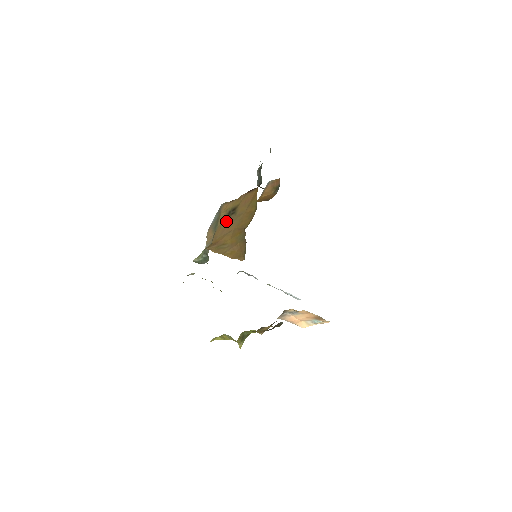
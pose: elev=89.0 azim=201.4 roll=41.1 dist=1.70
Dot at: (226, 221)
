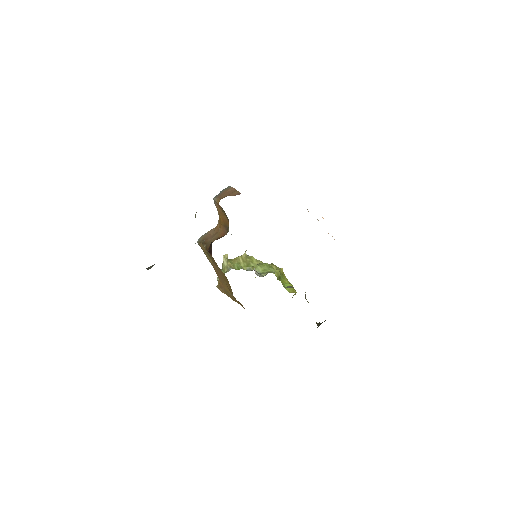
Dot at: (213, 265)
